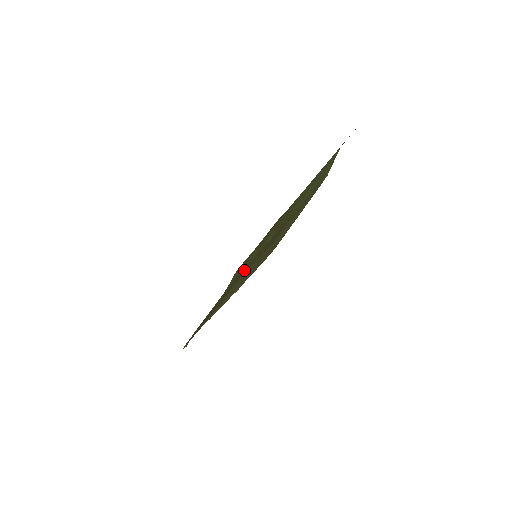
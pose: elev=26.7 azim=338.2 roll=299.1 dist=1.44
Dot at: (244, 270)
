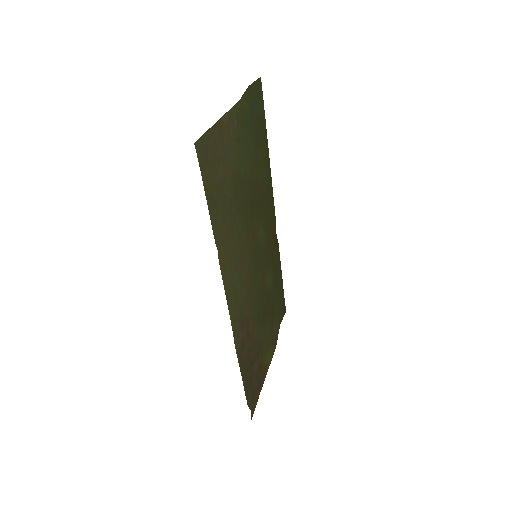
Dot at: (261, 287)
